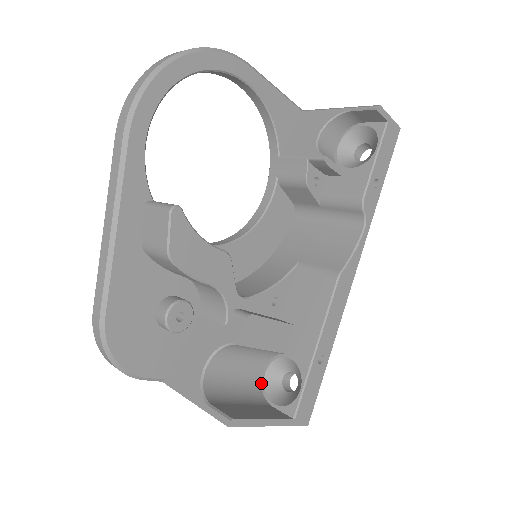
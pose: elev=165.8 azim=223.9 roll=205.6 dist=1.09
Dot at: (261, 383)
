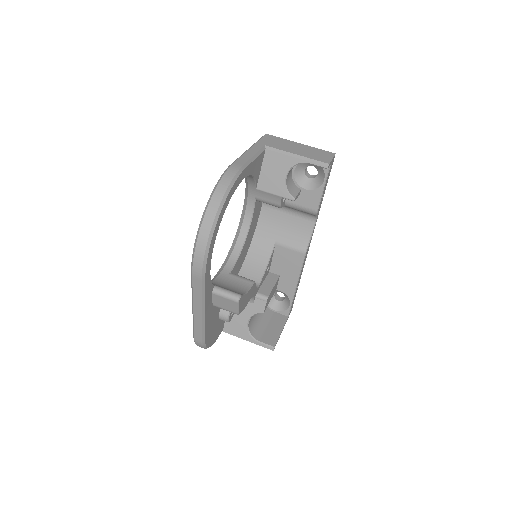
Dot at: occluded
